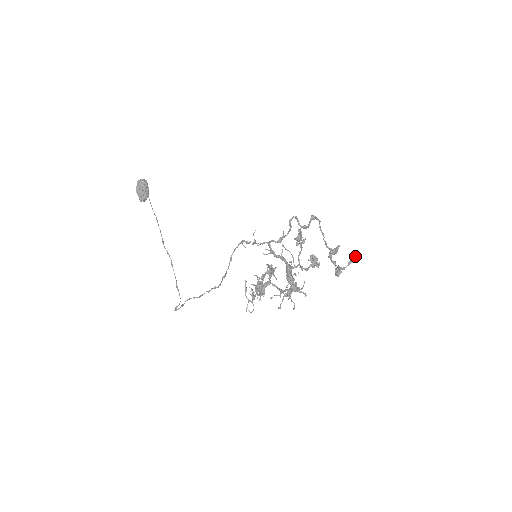
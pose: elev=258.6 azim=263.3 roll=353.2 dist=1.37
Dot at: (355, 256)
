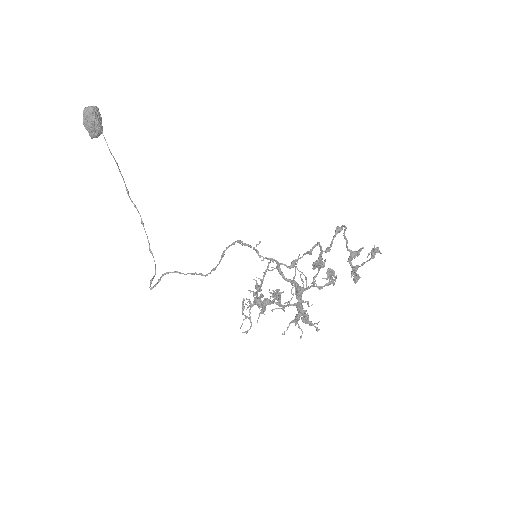
Dot at: (378, 250)
